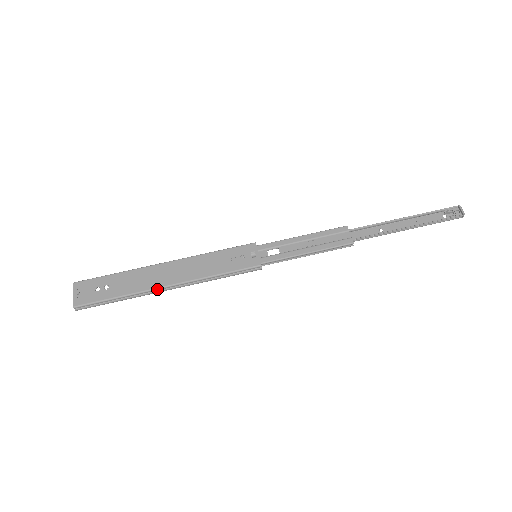
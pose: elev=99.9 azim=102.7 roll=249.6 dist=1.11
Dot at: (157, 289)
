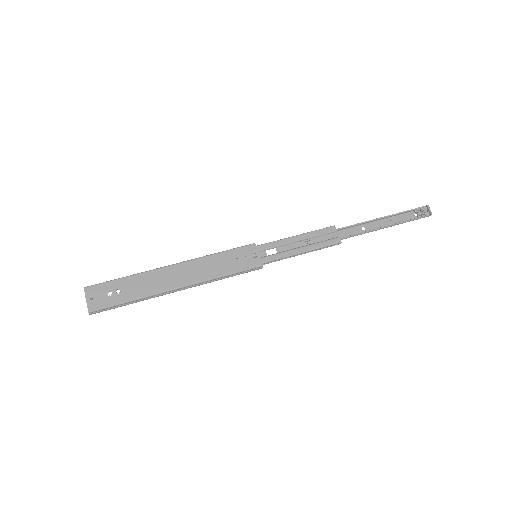
Dot at: (168, 291)
